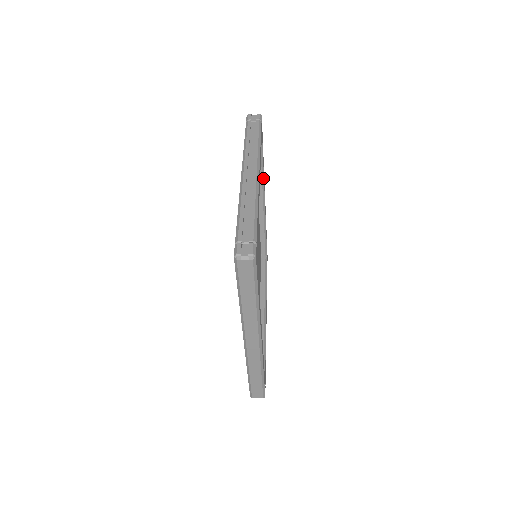
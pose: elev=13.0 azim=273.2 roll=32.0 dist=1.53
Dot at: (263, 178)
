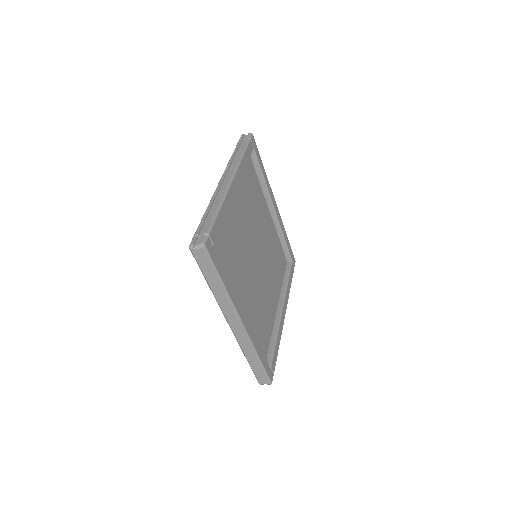
Dot at: (267, 188)
